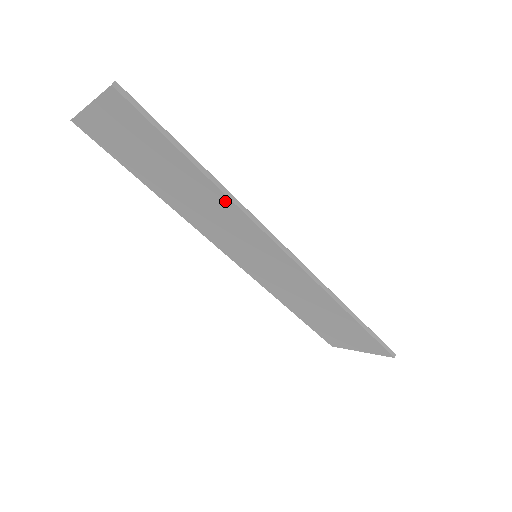
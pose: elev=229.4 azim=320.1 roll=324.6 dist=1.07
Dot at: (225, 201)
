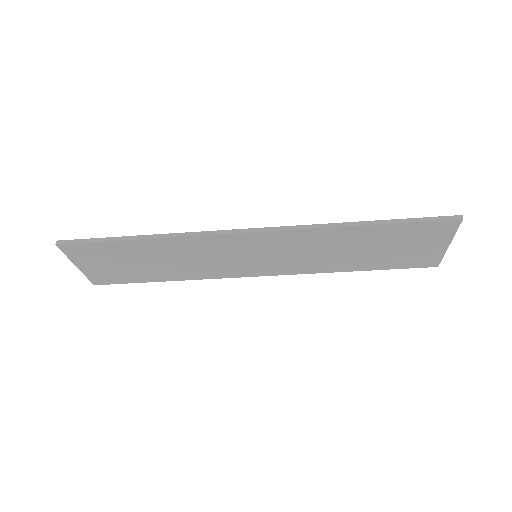
Dot at: (175, 242)
